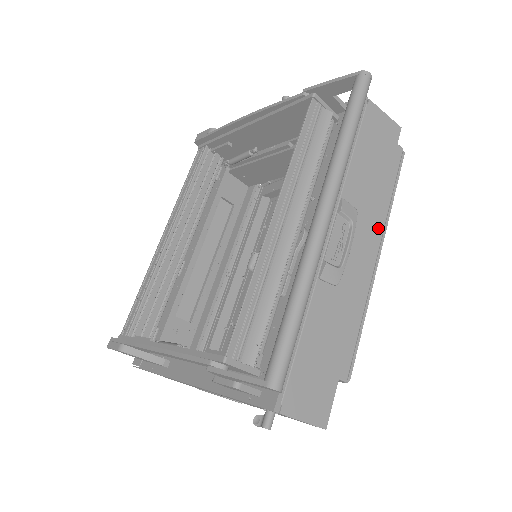
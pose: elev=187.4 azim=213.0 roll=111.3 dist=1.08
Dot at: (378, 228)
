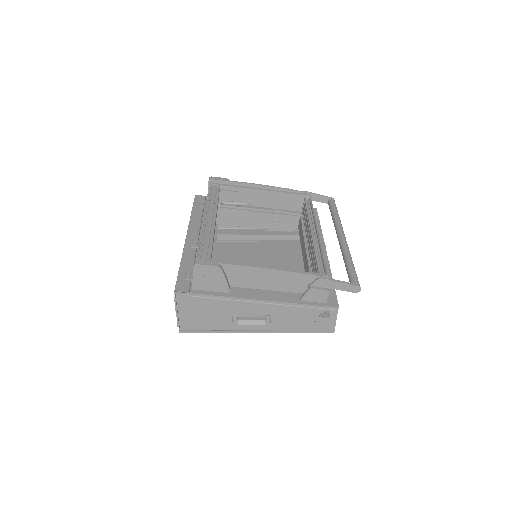
Dot at: occluded
